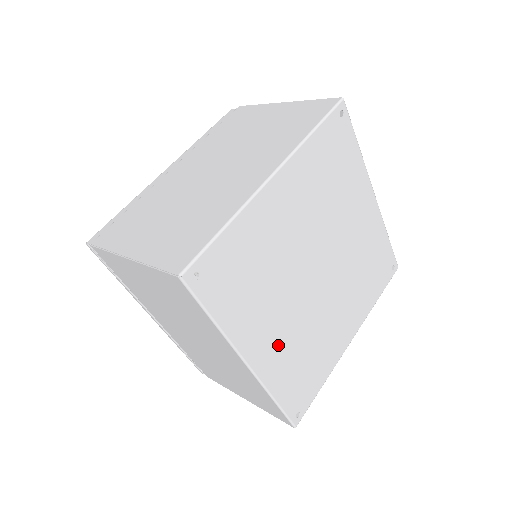
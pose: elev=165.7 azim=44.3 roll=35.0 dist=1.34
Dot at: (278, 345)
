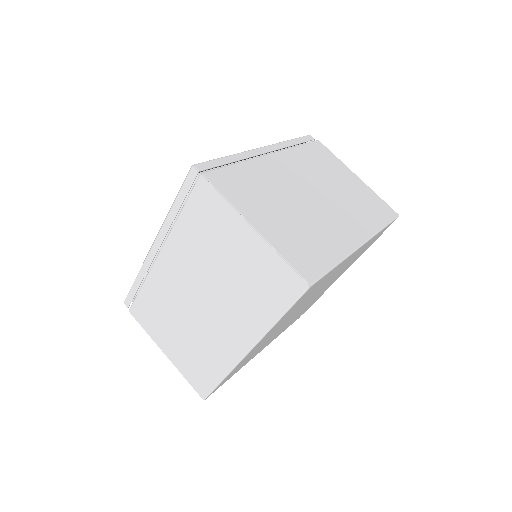
Dot at: occluded
